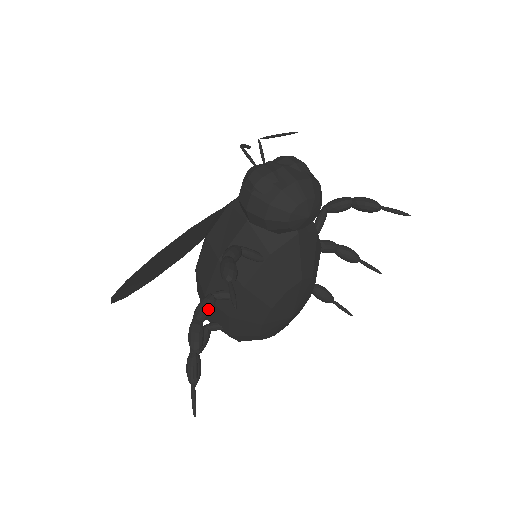
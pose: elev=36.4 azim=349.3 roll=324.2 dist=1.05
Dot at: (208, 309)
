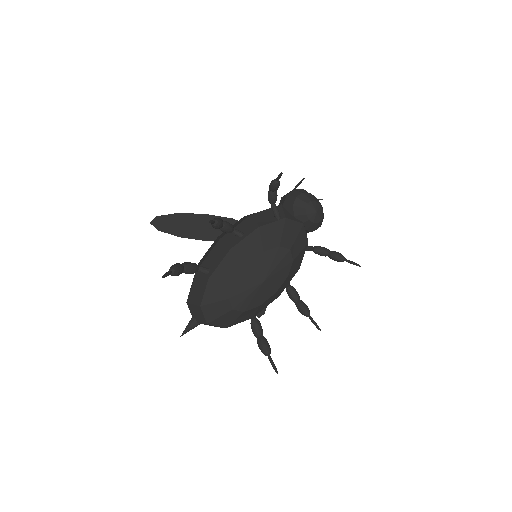
Dot at: (230, 225)
